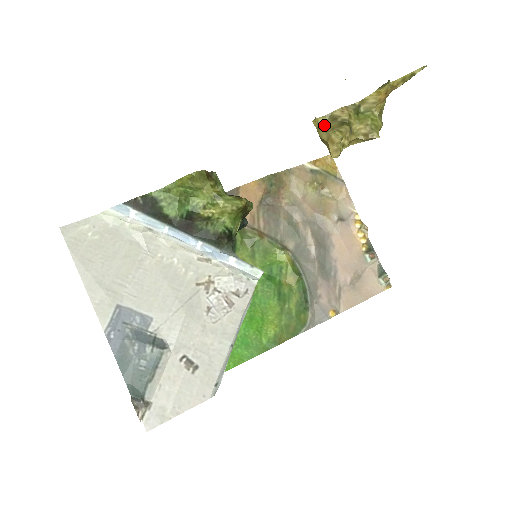
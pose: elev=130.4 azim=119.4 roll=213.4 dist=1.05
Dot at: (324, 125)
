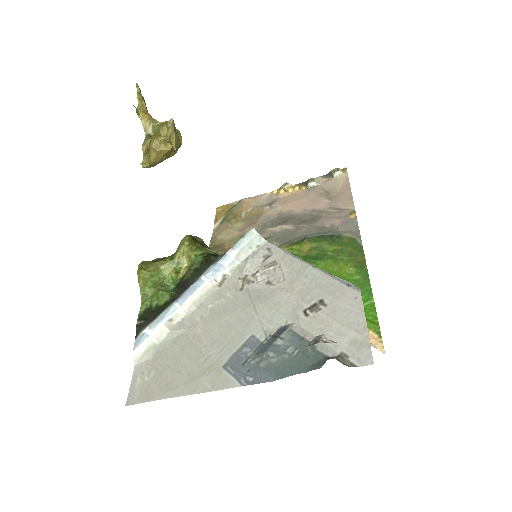
Dot at: (148, 158)
